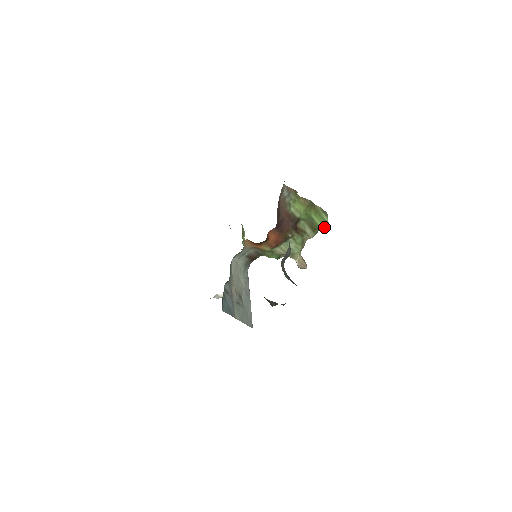
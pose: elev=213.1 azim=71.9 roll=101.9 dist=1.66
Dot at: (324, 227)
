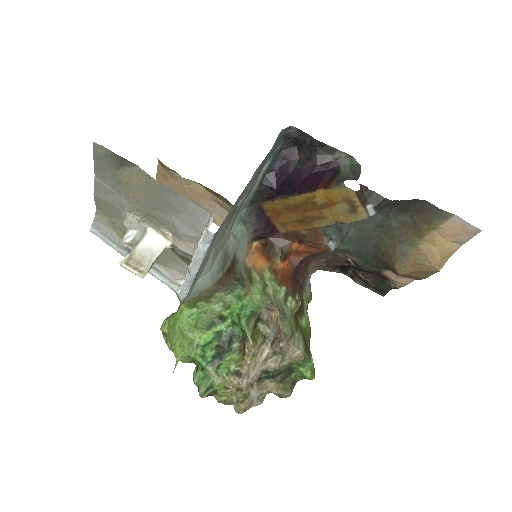
Dot at: (311, 370)
